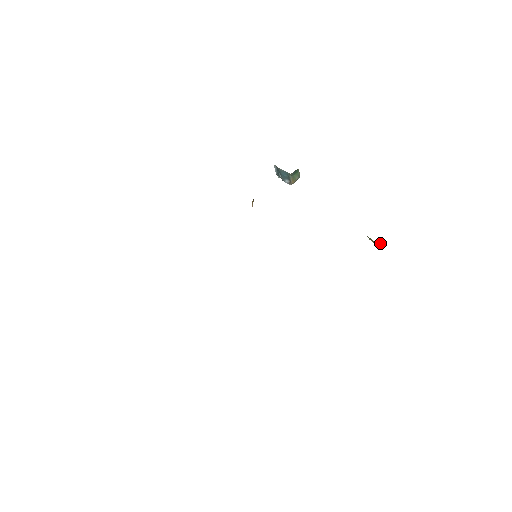
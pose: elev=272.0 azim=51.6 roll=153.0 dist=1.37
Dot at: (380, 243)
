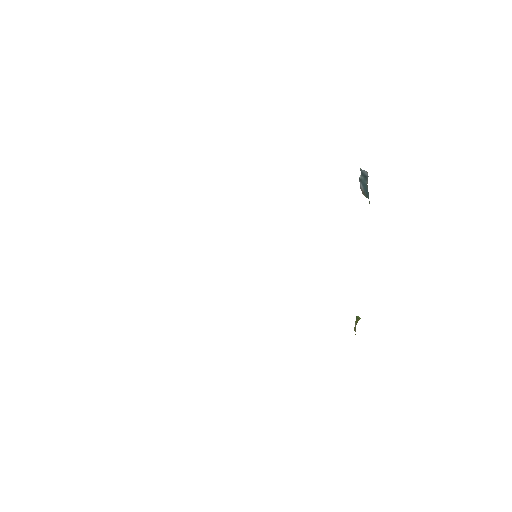
Dot at: occluded
